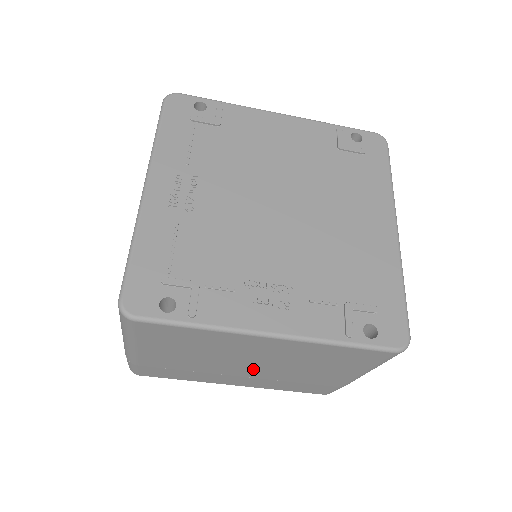
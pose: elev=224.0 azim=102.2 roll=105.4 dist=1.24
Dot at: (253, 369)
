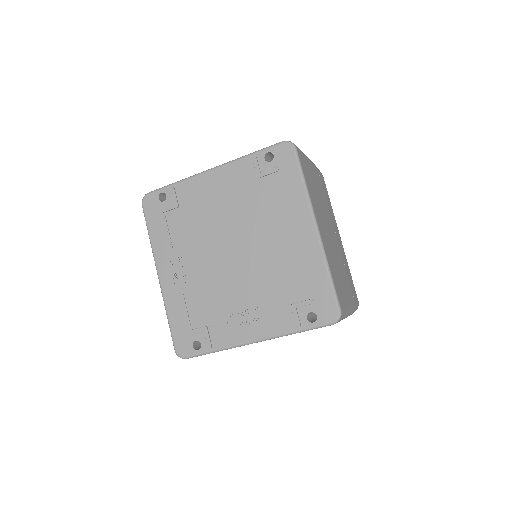
Dot at: occluded
